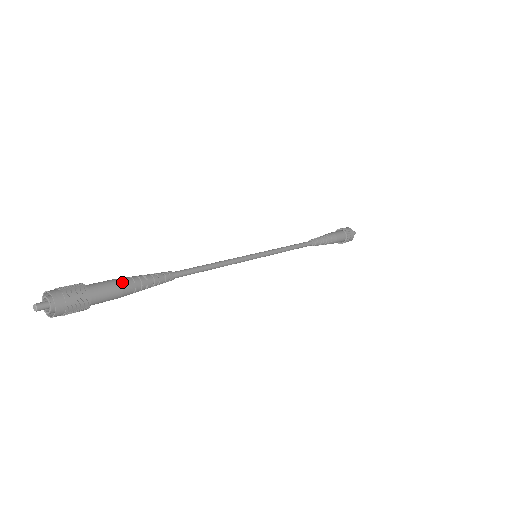
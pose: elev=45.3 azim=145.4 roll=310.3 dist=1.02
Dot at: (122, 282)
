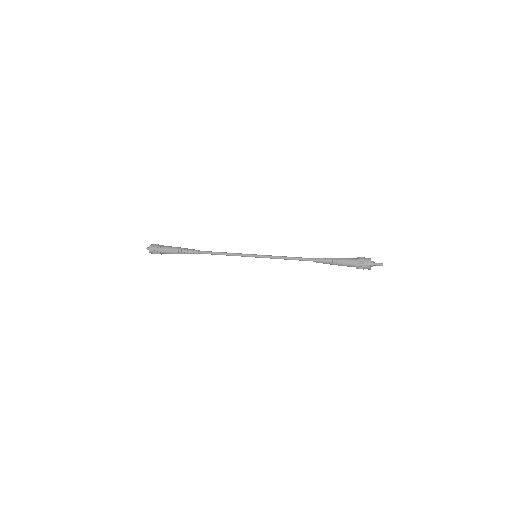
Dot at: (174, 248)
